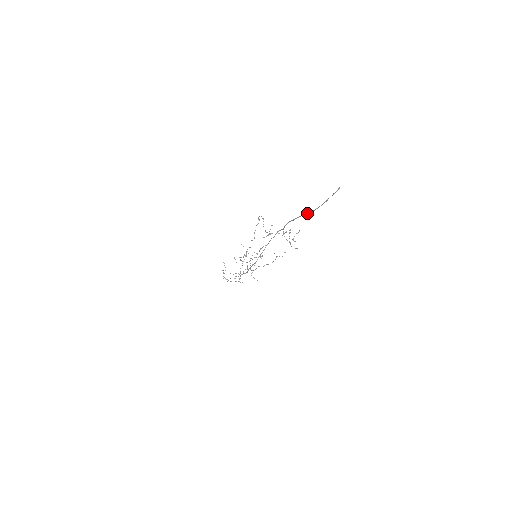
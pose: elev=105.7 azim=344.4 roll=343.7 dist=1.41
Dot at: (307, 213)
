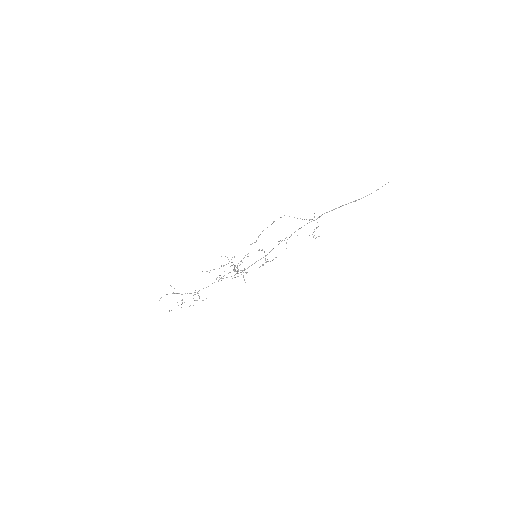
Dot at: (355, 200)
